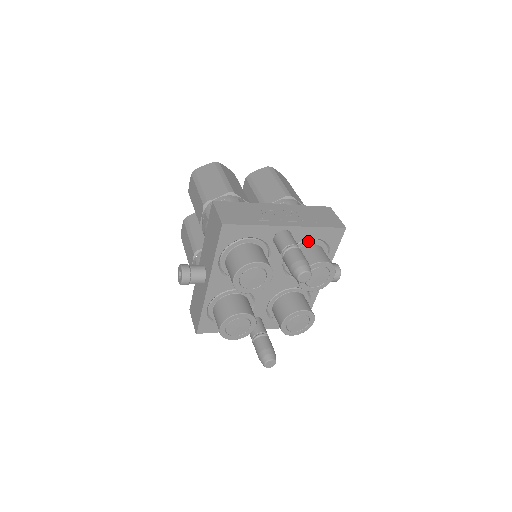
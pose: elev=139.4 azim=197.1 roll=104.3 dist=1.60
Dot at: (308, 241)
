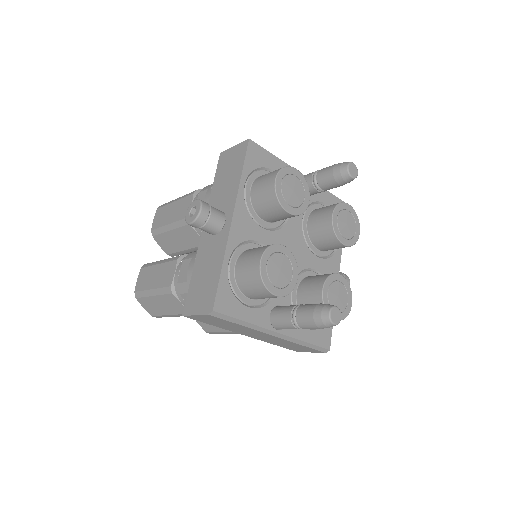
Dot at: (320, 205)
